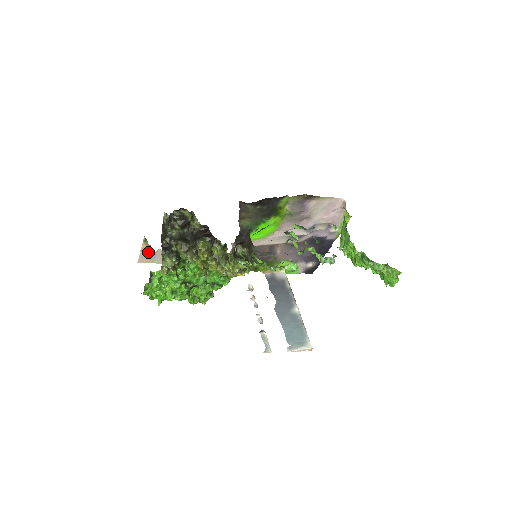
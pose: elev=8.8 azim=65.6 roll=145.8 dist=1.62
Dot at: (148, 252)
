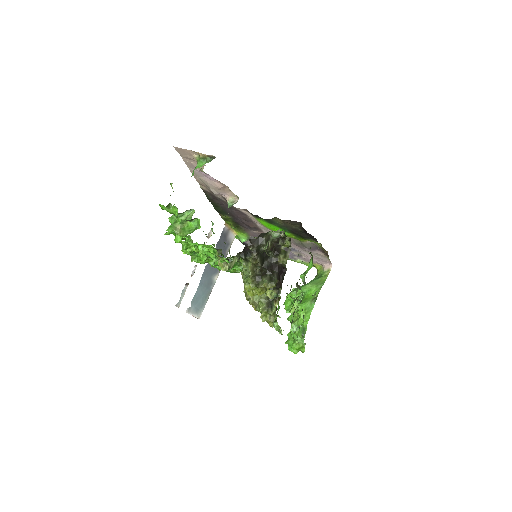
Dot at: (195, 156)
